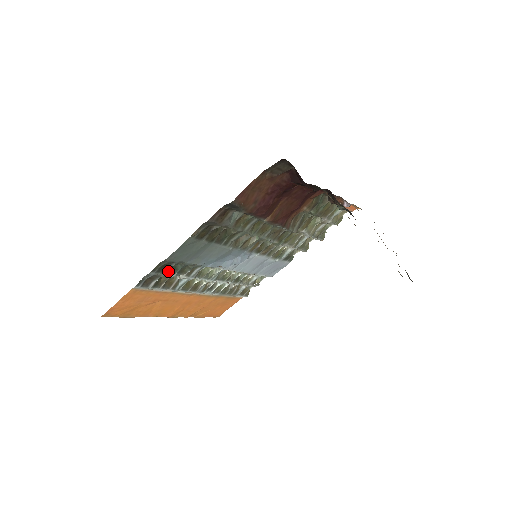
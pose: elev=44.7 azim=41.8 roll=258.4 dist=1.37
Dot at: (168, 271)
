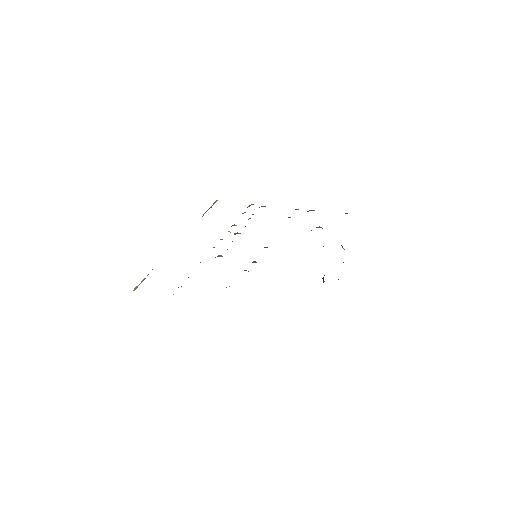
Dot at: occluded
